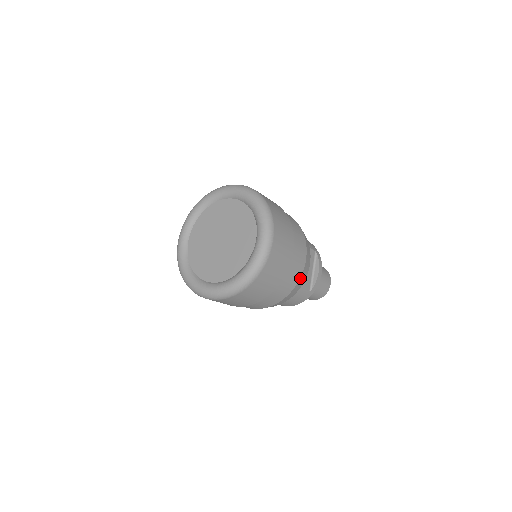
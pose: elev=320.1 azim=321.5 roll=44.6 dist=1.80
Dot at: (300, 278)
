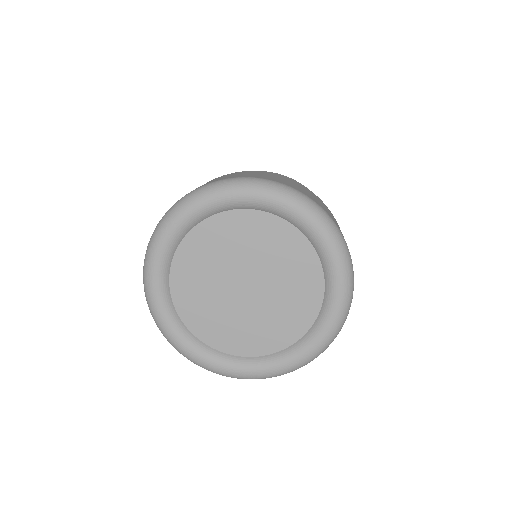
Dot at: occluded
